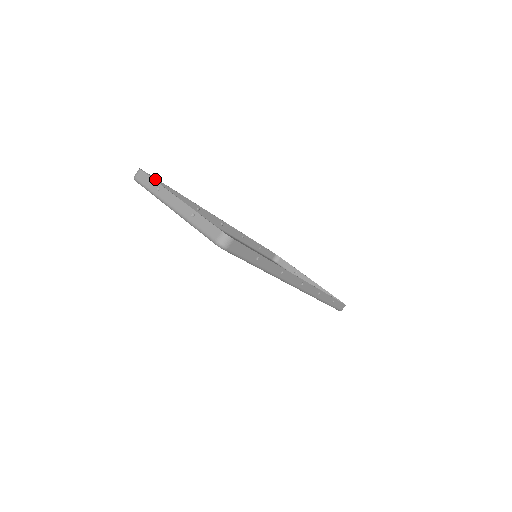
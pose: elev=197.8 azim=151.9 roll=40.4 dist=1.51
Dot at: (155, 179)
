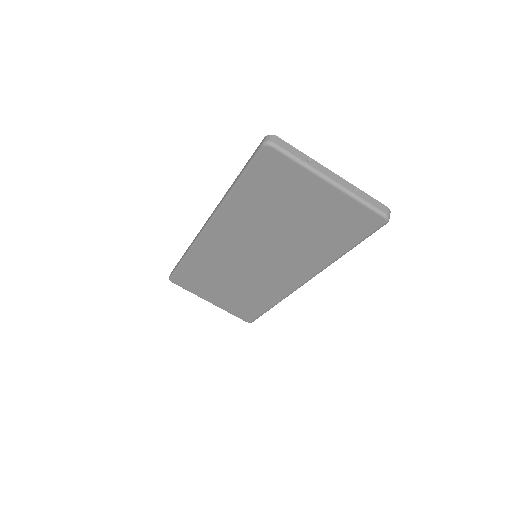
Dot at: (255, 151)
